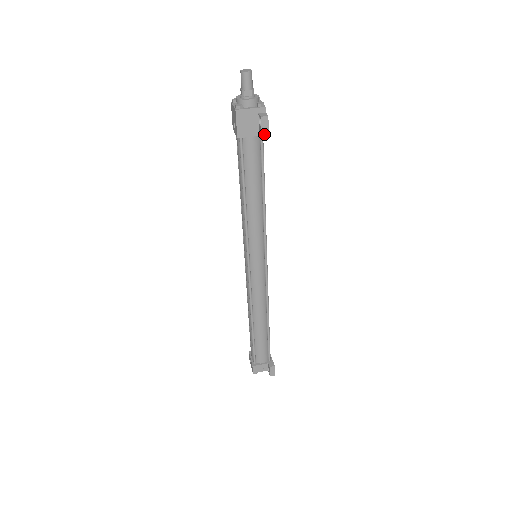
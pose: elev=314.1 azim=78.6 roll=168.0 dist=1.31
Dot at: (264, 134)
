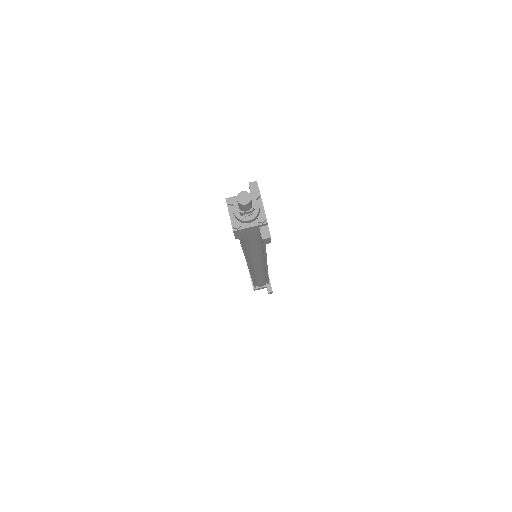
Dot at: (266, 243)
